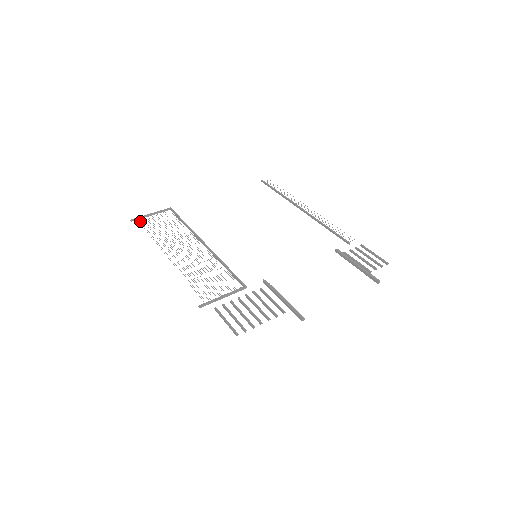
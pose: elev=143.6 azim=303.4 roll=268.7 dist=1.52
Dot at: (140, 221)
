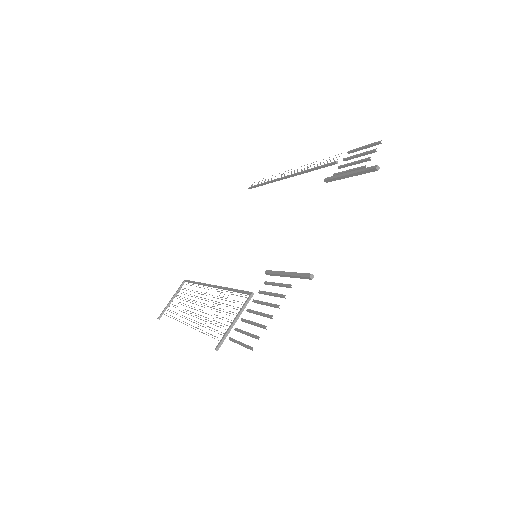
Dot at: occluded
